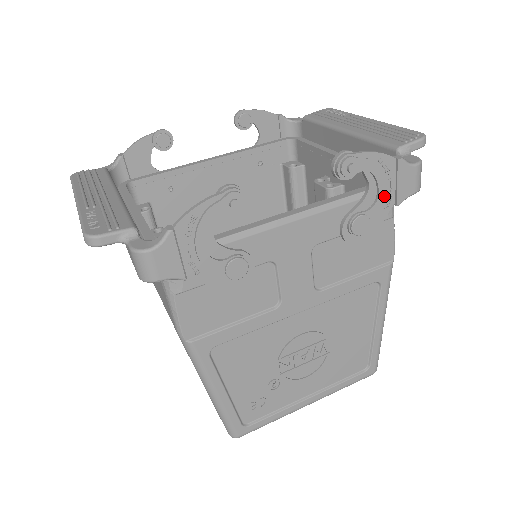
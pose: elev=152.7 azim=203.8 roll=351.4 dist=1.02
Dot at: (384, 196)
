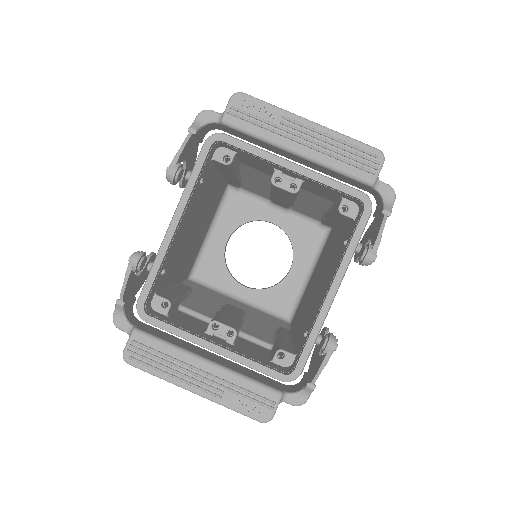
Dot at: occluded
